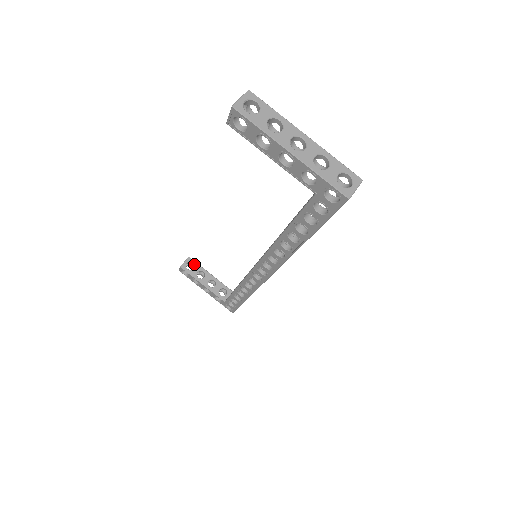
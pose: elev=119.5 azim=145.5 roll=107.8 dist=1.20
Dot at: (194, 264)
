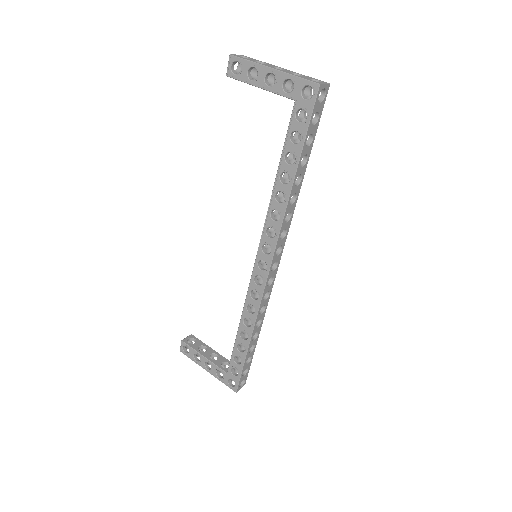
Dot at: (196, 340)
